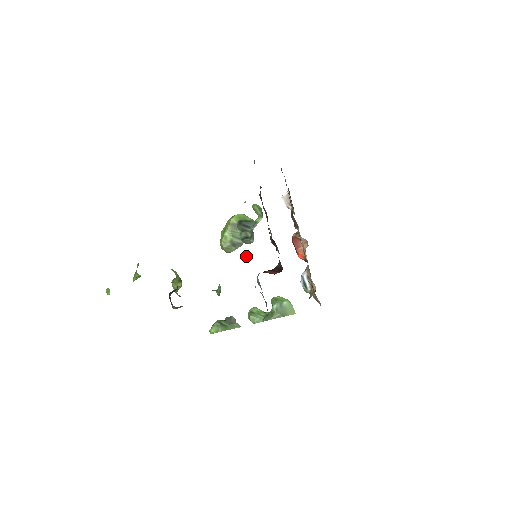
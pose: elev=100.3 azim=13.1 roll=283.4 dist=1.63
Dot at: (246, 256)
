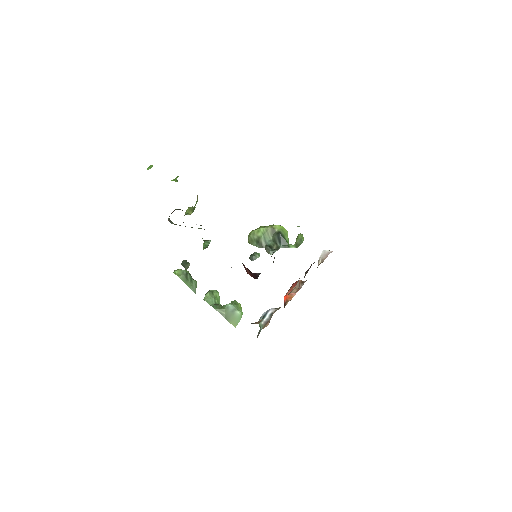
Dot at: (255, 257)
